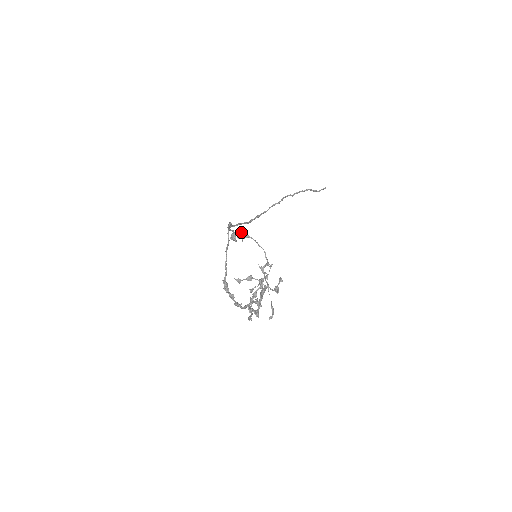
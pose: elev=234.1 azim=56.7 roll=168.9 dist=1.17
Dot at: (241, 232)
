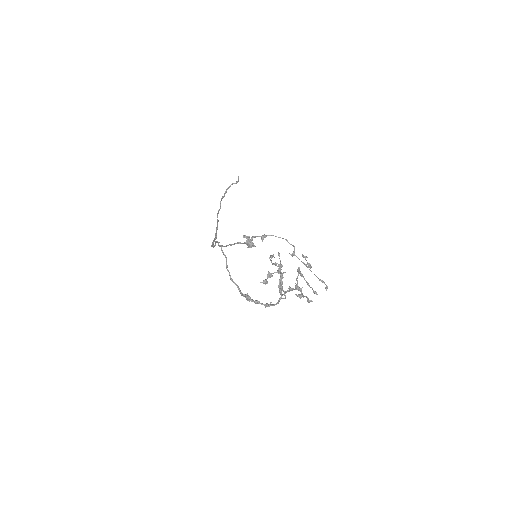
Dot at: (255, 237)
